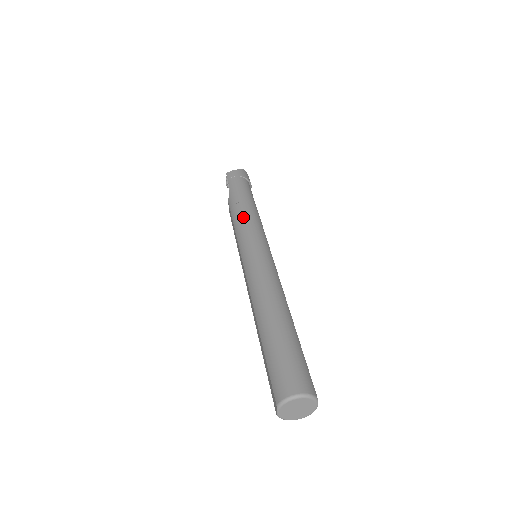
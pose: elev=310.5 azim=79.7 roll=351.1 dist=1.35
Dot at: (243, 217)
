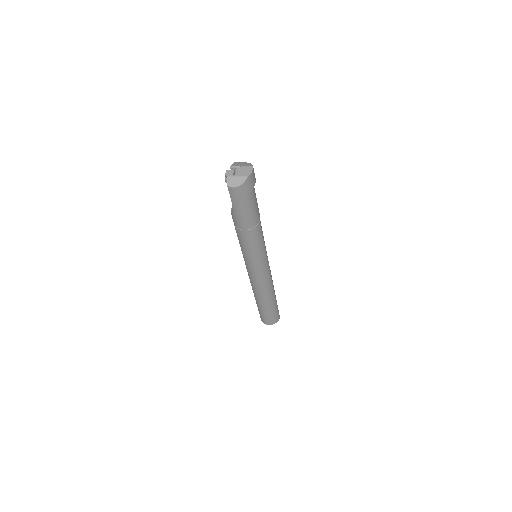
Dot at: (248, 246)
